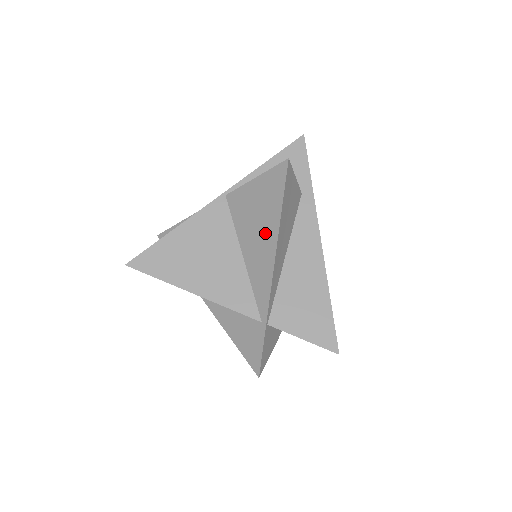
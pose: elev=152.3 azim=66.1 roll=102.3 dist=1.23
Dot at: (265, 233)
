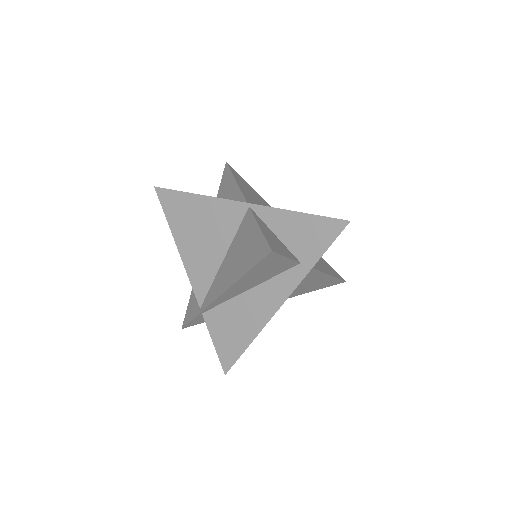
Dot at: (235, 269)
